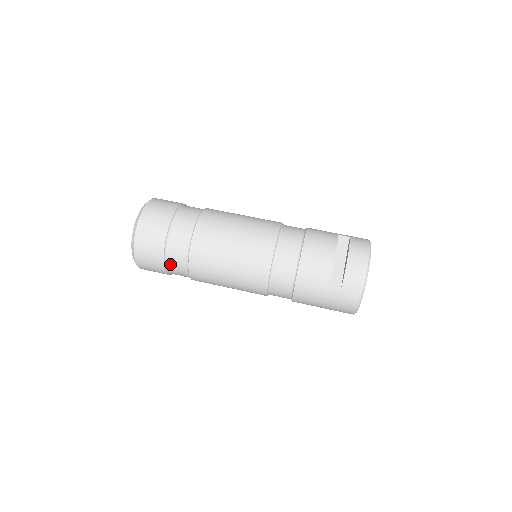
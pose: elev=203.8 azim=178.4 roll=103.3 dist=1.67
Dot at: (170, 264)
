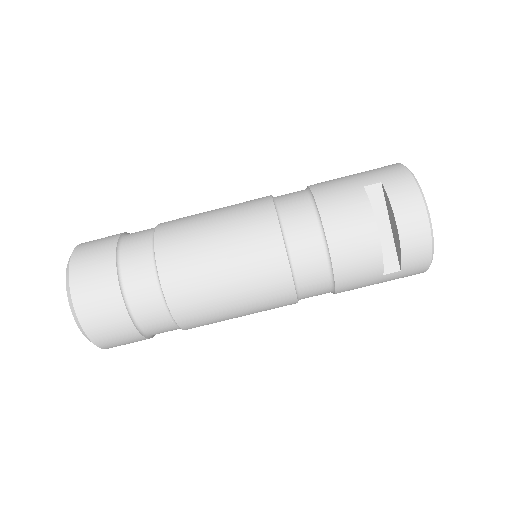
Dot at: (154, 334)
